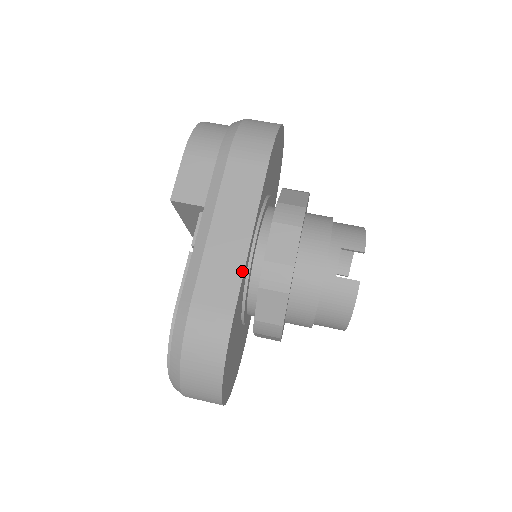
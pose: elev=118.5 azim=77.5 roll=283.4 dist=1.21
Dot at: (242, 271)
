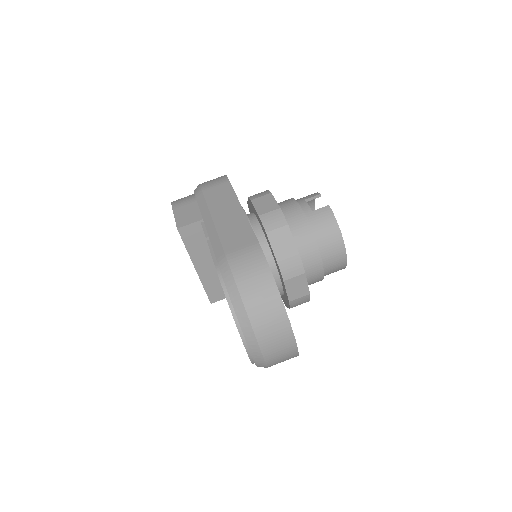
Dot at: (248, 224)
